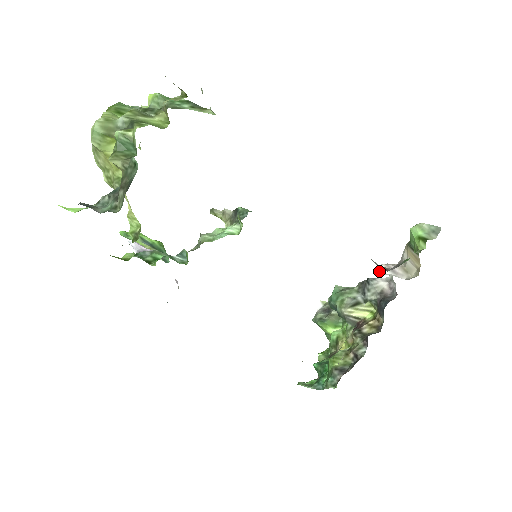
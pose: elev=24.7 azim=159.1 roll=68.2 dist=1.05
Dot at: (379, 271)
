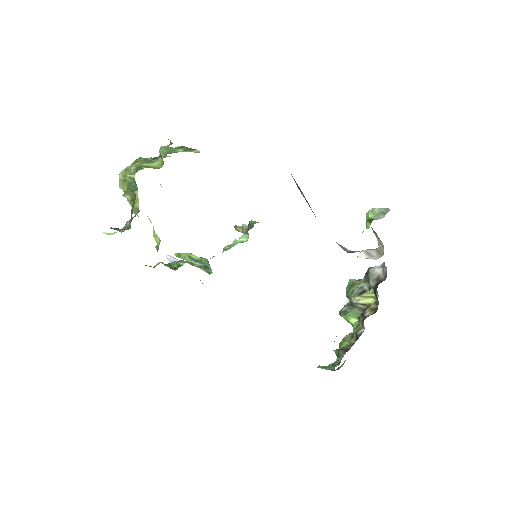
Dot at: (358, 256)
